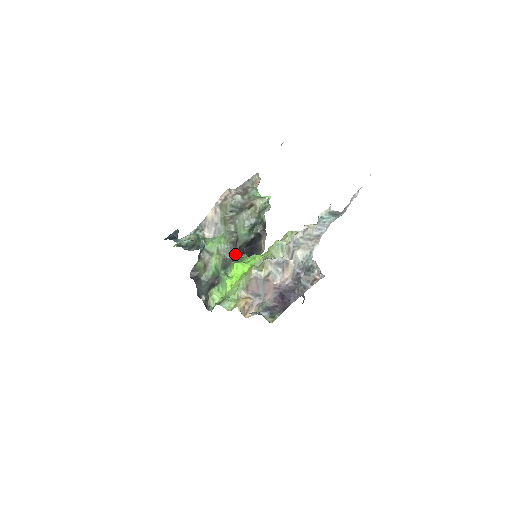
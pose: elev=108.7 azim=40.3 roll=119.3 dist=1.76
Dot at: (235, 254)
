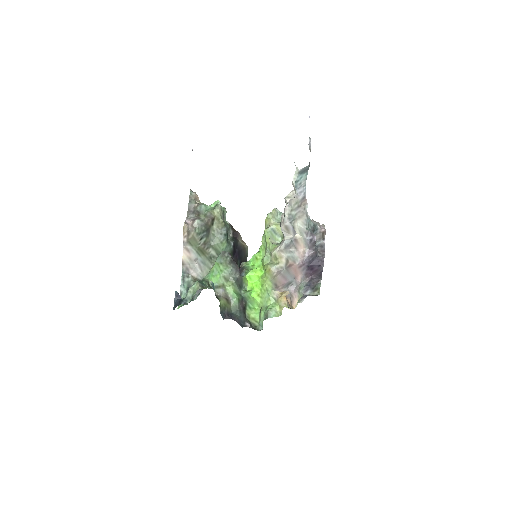
Dot at: occluded
